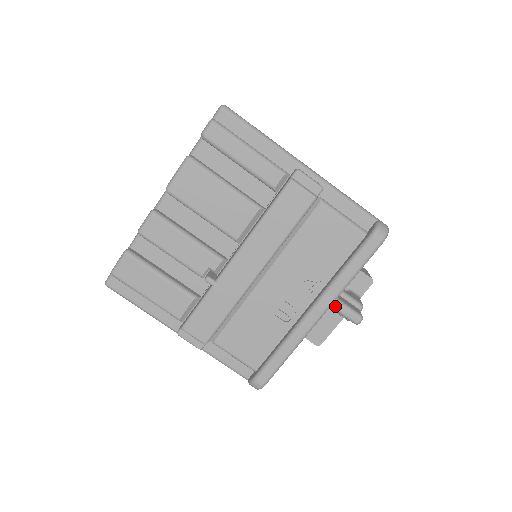
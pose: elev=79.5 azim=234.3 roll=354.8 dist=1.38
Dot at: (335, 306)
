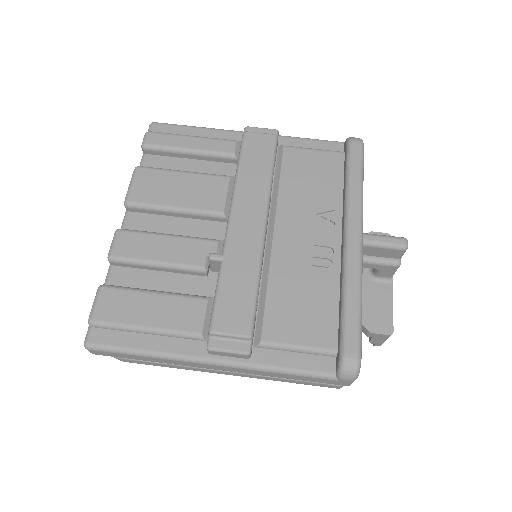
Dot at: (369, 239)
